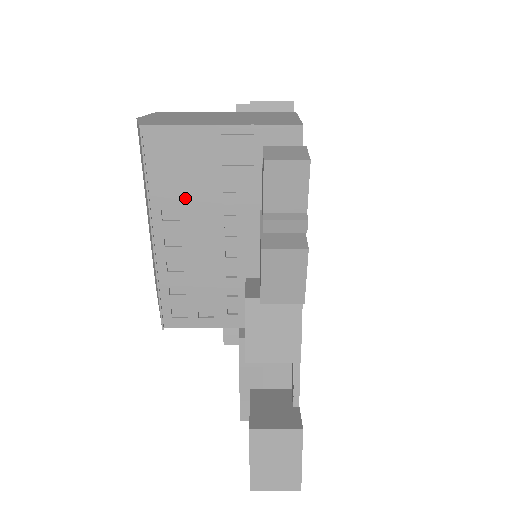
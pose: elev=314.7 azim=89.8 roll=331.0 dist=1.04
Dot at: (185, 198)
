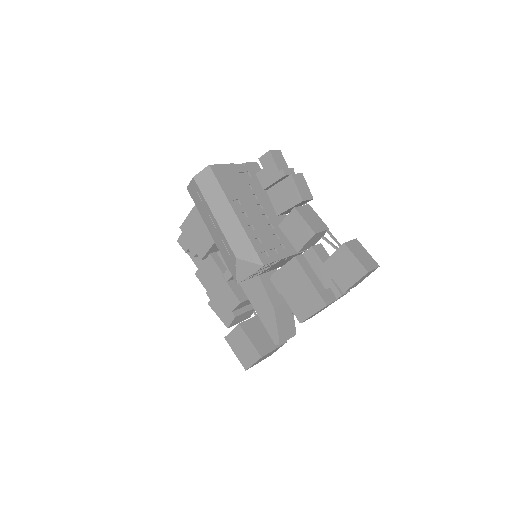
Dot at: (238, 194)
